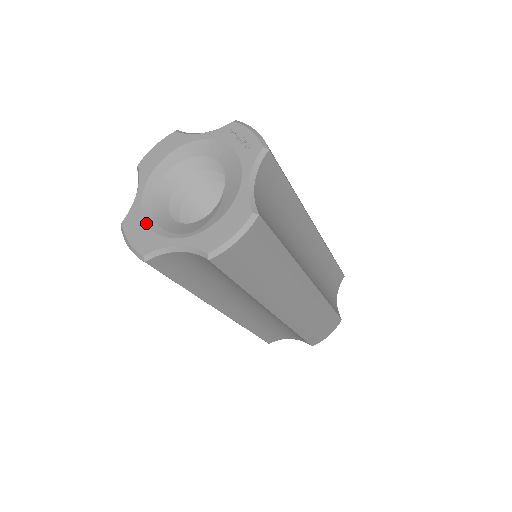
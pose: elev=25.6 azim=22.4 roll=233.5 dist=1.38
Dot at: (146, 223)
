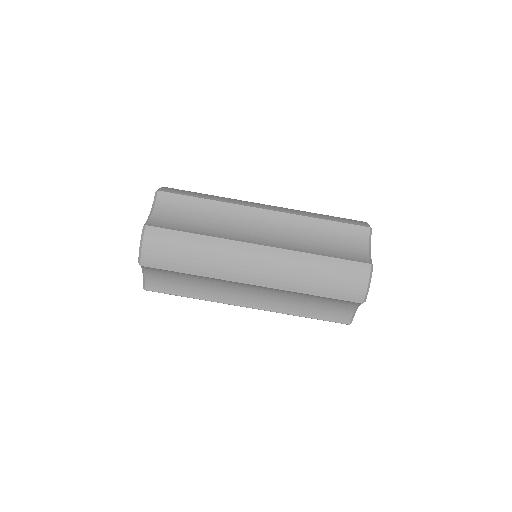
Dot at: occluded
